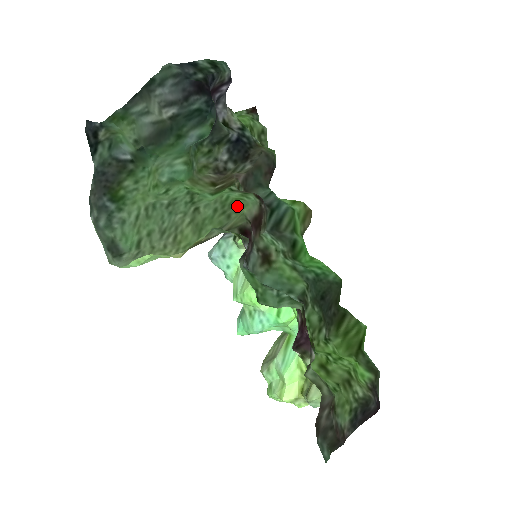
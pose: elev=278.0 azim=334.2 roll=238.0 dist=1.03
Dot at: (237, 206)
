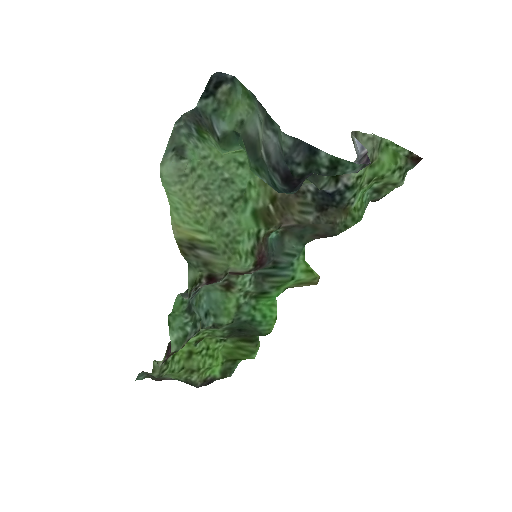
Dot at: (232, 257)
